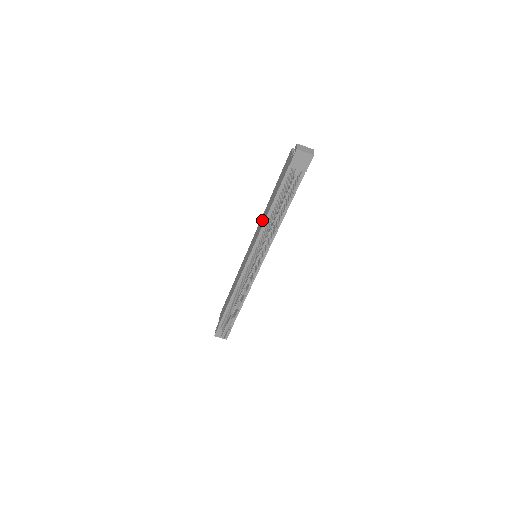
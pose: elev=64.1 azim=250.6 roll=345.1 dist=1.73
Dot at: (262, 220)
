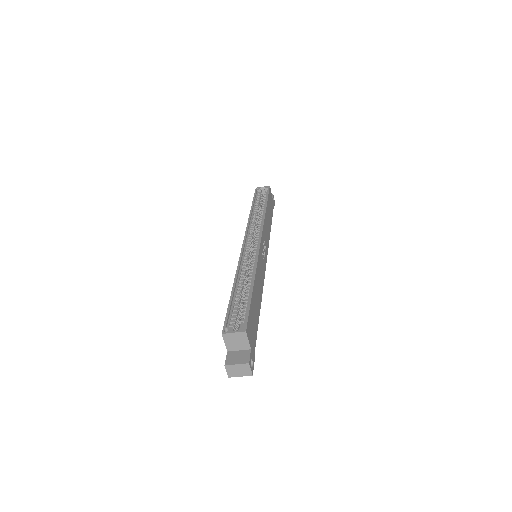
Dot at: occluded
